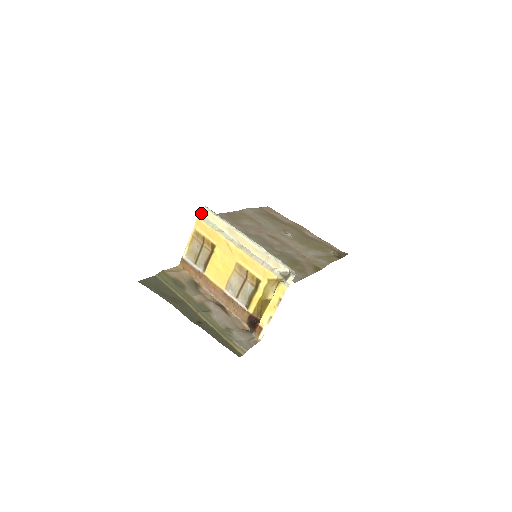
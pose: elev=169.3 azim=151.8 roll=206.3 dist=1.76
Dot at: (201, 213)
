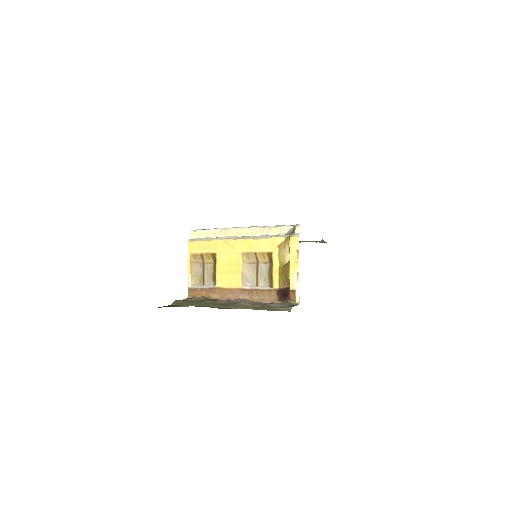
Dot at: (190, 237)
